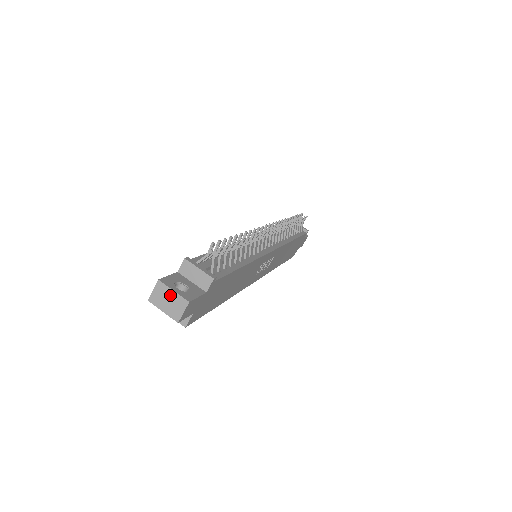
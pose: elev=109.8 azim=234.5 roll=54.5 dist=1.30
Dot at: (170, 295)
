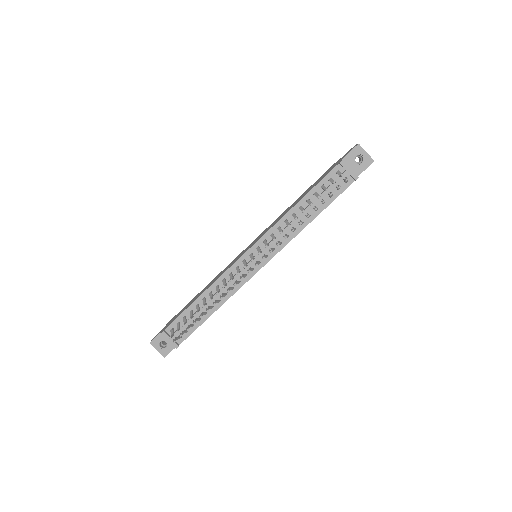
Dot at: (157, 349)
